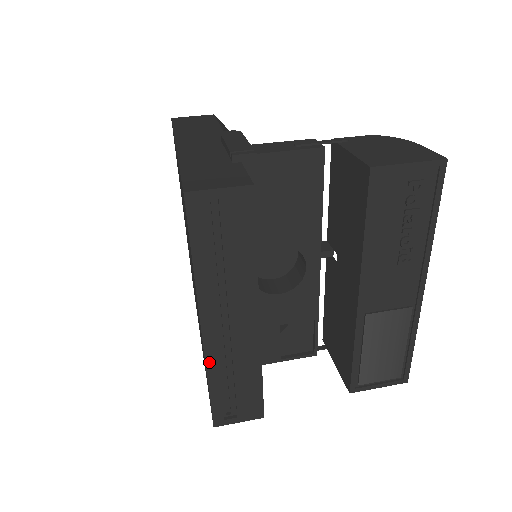
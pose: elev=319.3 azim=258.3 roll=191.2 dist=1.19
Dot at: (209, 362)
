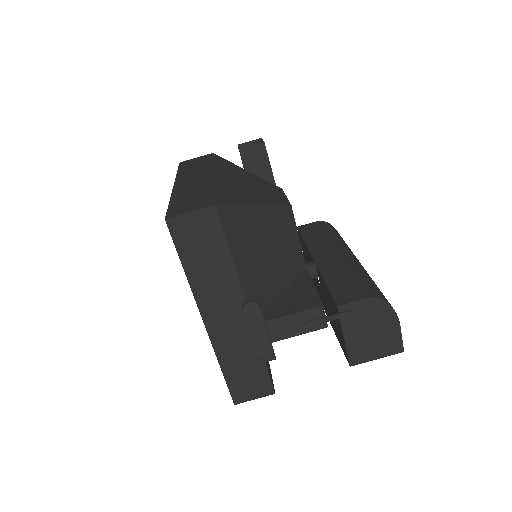
Dot at: occluded
